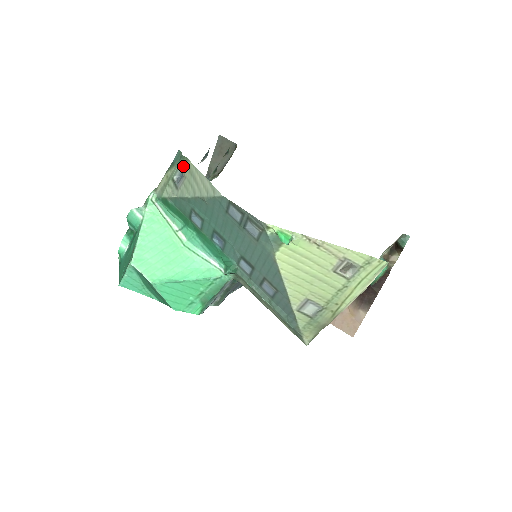
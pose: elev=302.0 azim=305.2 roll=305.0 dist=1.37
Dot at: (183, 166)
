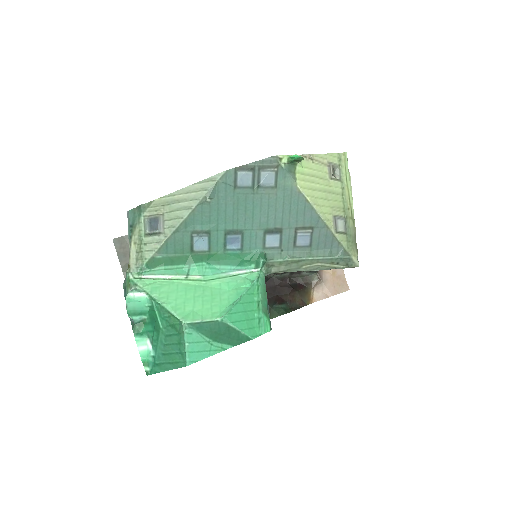
Dot at: (149, 212)
